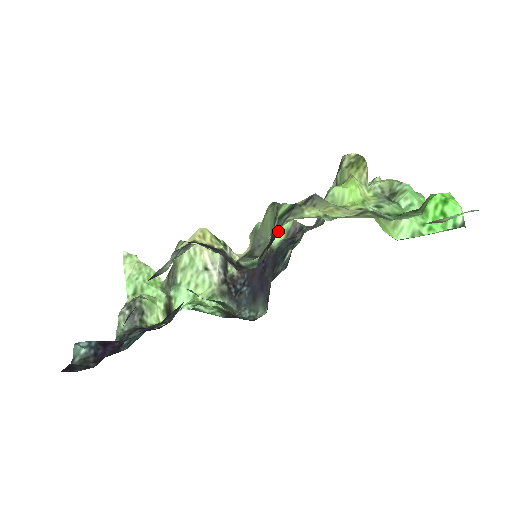
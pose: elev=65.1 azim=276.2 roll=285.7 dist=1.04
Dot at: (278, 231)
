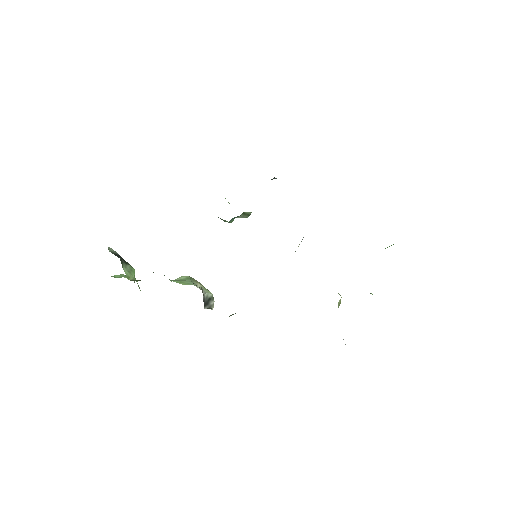
Dot at: occluded
